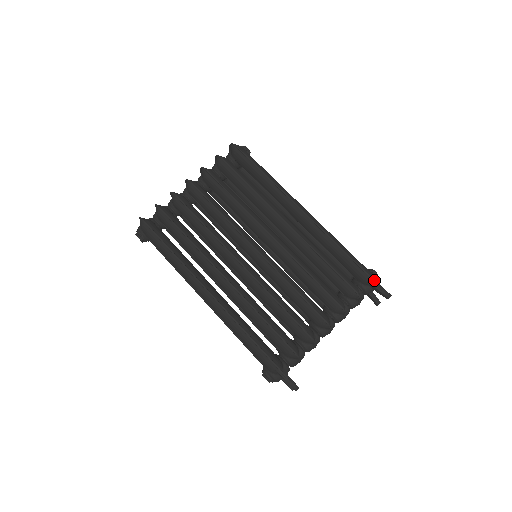
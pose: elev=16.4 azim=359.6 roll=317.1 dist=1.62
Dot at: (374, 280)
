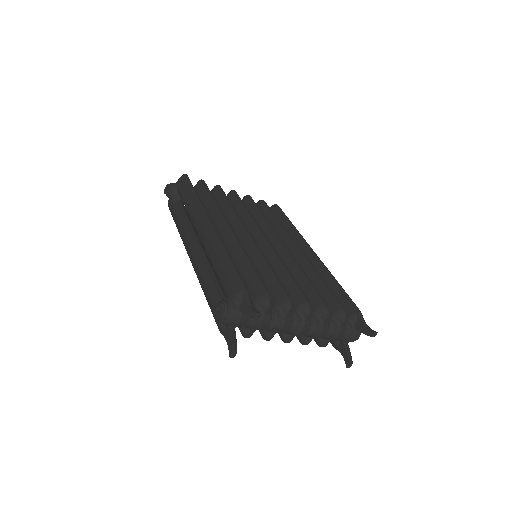
Dot at: occluded
